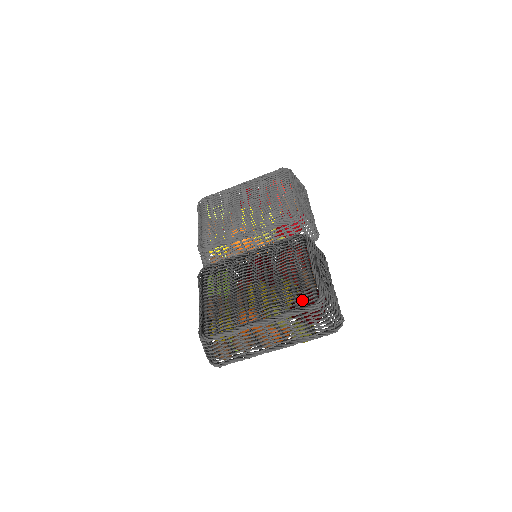
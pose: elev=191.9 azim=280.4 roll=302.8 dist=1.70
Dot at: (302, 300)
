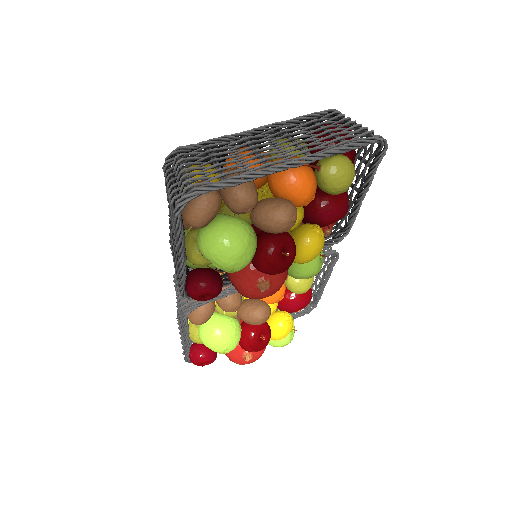
Dot at: occluded
